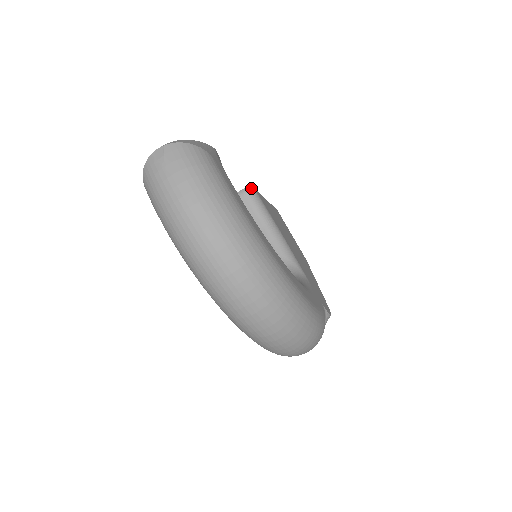
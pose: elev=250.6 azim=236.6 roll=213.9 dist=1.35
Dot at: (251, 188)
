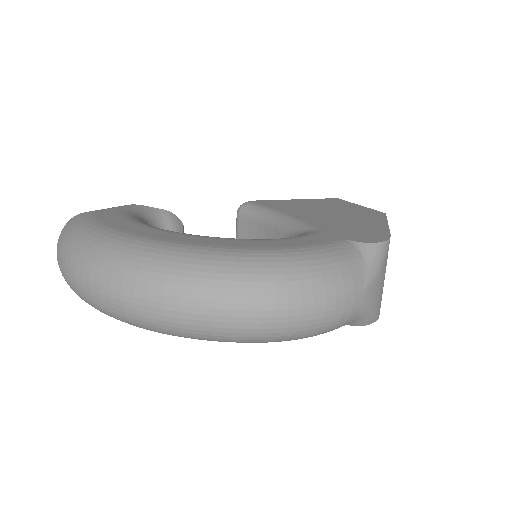
Dot at: (242, 204)
